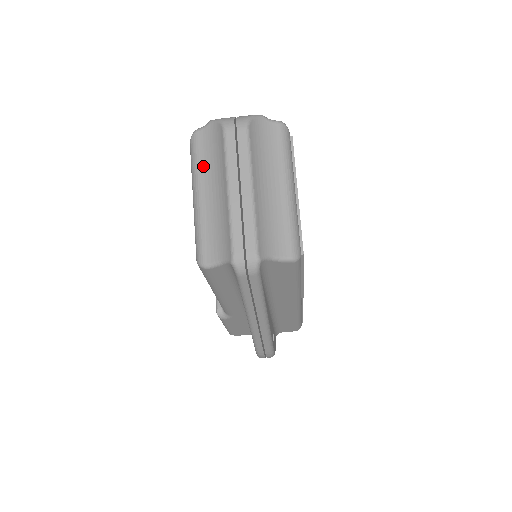
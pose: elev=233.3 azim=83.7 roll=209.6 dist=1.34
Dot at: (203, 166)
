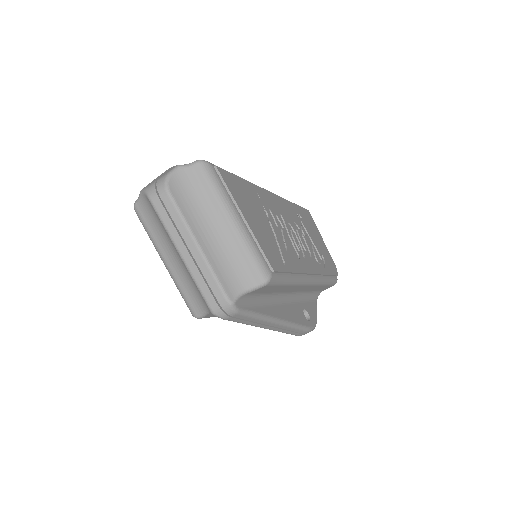
Dot at: (155, 234)
